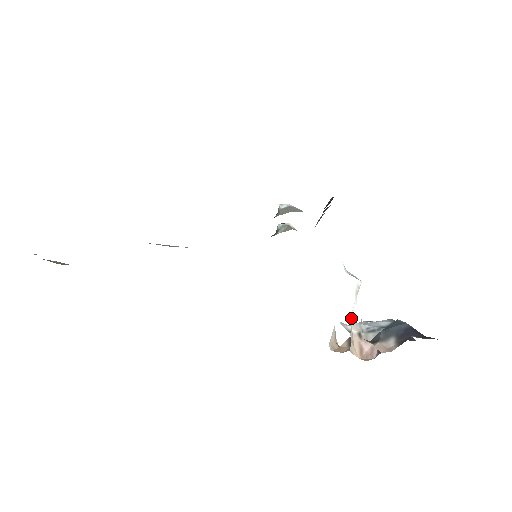
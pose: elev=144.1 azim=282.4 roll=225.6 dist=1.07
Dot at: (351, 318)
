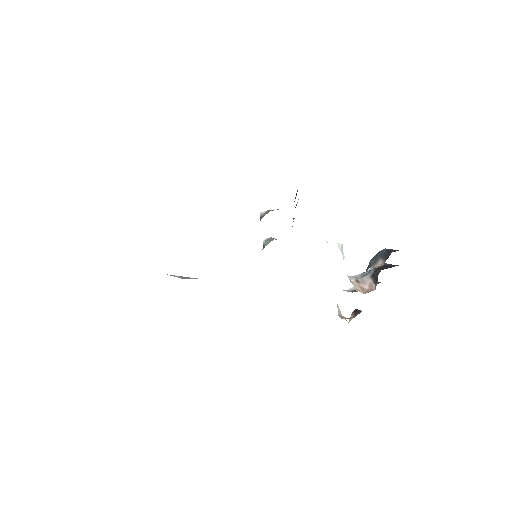
Dot at: occluded
